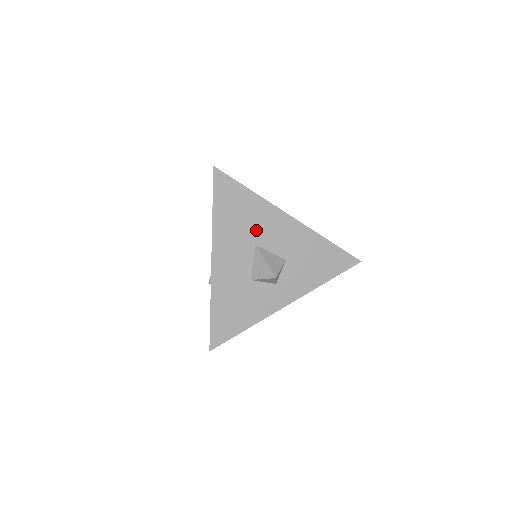
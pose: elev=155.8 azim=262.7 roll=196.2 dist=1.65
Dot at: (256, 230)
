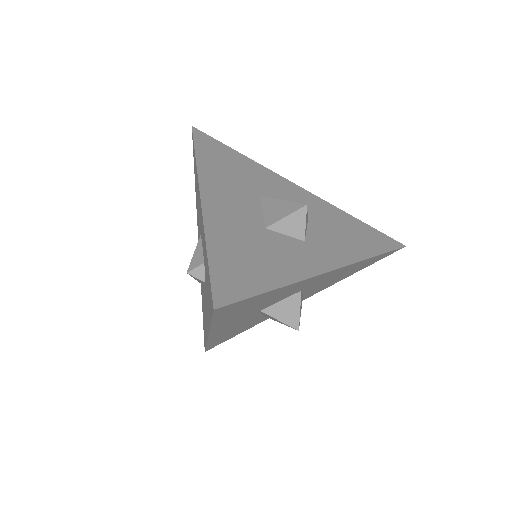
Dot at: (257, 184)
